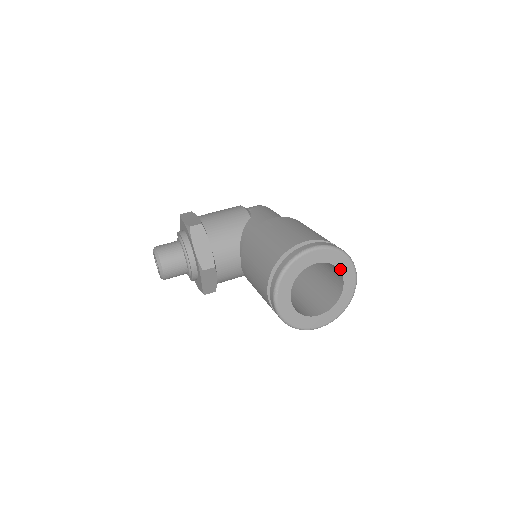
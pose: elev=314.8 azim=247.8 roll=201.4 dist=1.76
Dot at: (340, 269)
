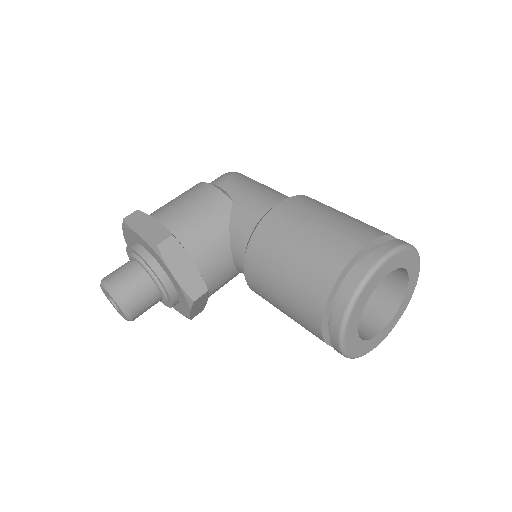
Dot at: (407, 269)
